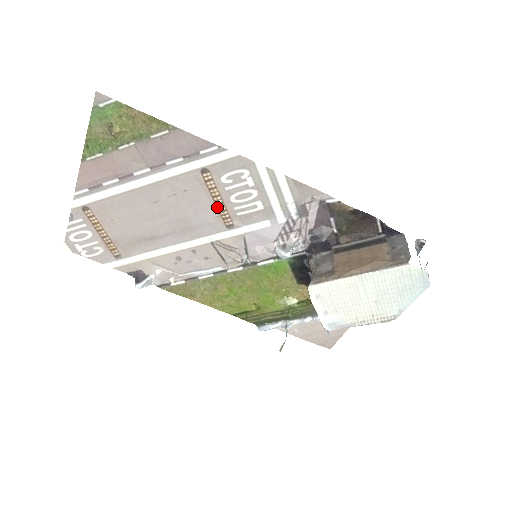
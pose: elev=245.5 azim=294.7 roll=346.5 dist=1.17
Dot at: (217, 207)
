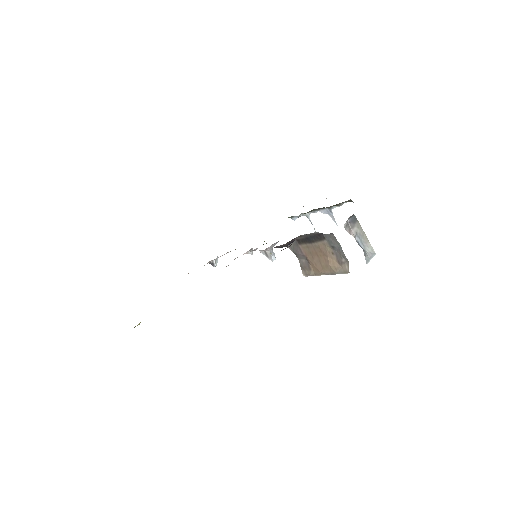
Dot at: occluded
